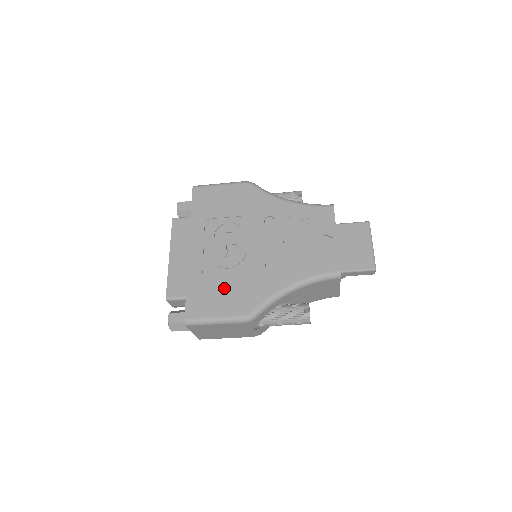
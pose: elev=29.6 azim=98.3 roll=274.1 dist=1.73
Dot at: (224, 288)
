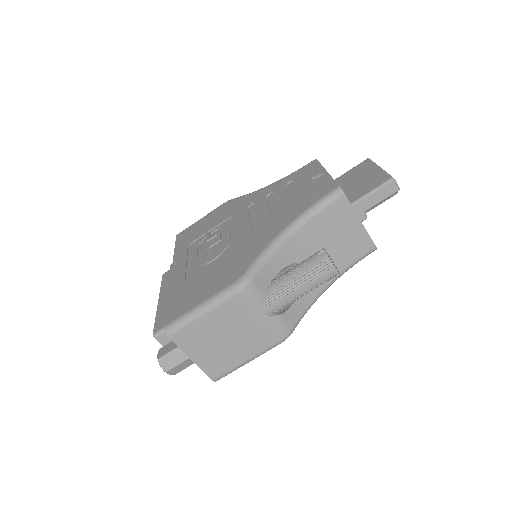
Dot at: (209, 276)
